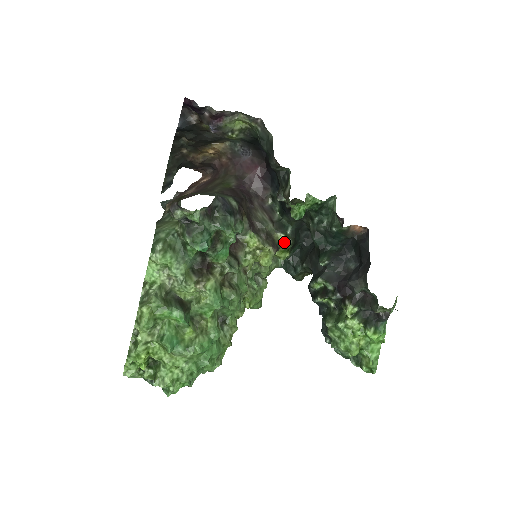
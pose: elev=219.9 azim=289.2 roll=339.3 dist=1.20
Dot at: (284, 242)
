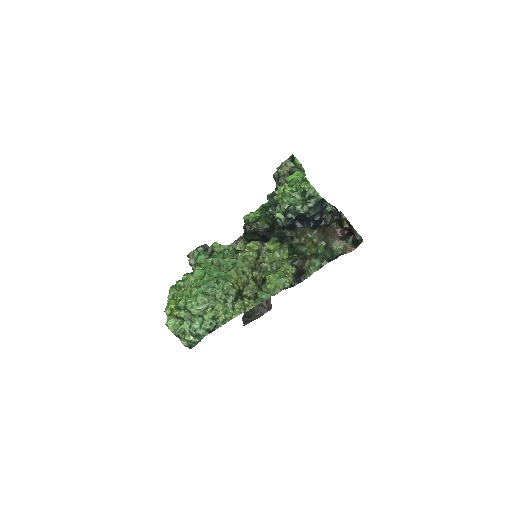
Dot at: (269, 240)
